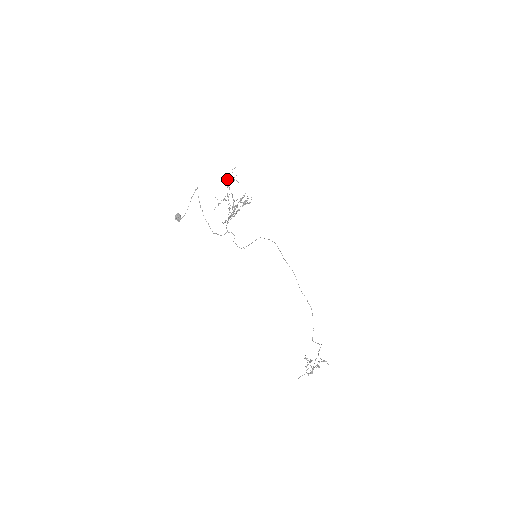
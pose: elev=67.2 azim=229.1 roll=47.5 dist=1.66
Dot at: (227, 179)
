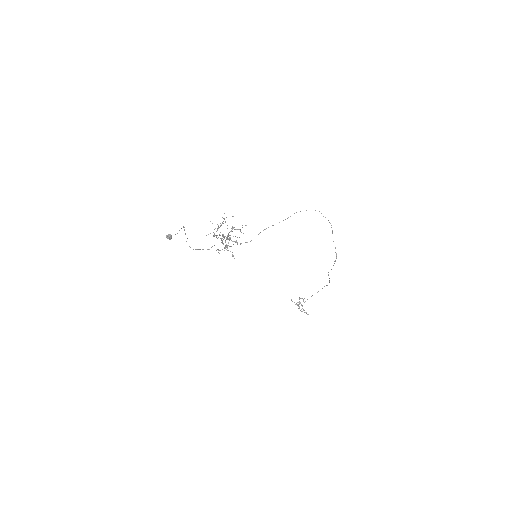
Dot at: (217, 224)
